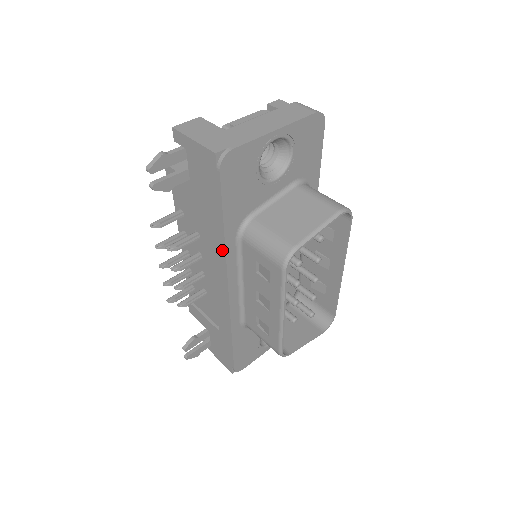
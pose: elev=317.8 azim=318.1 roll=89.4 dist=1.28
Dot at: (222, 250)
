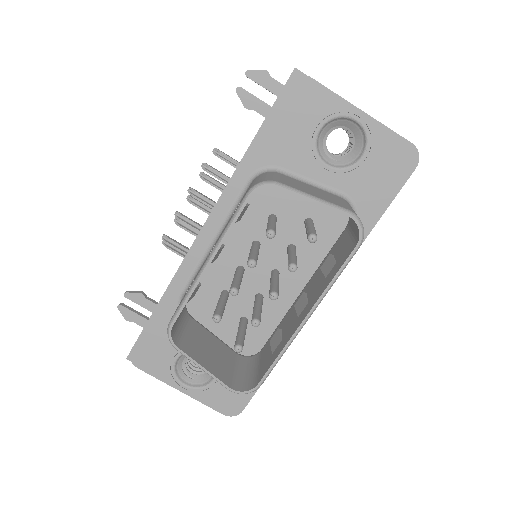
Dot at: (231, 178)
